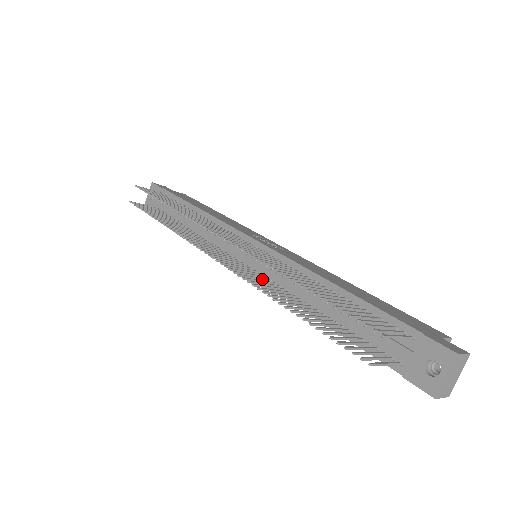
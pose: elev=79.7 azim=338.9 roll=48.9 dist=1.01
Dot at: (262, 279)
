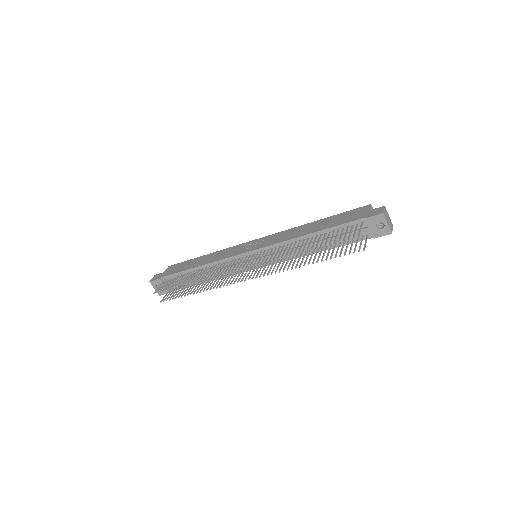
Dot at: occluded
